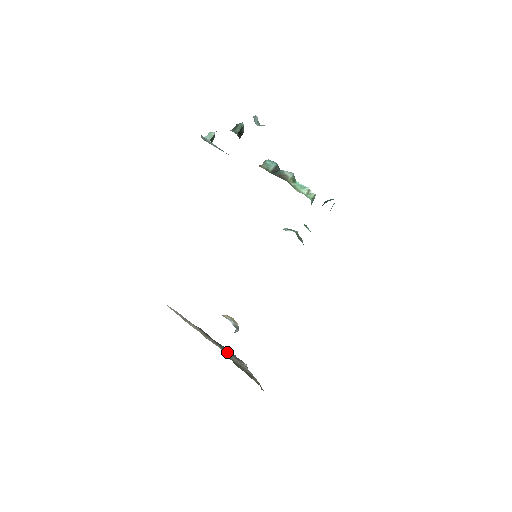
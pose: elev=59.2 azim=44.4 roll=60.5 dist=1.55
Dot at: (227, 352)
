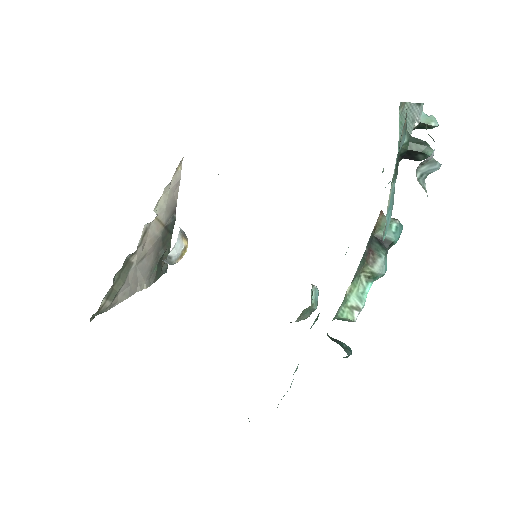
Dot at: (153, 259)
